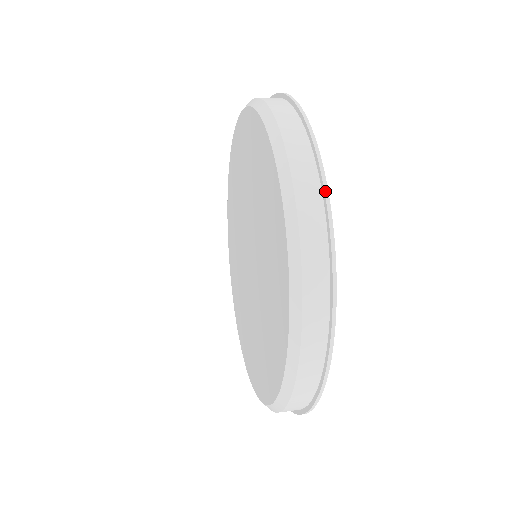
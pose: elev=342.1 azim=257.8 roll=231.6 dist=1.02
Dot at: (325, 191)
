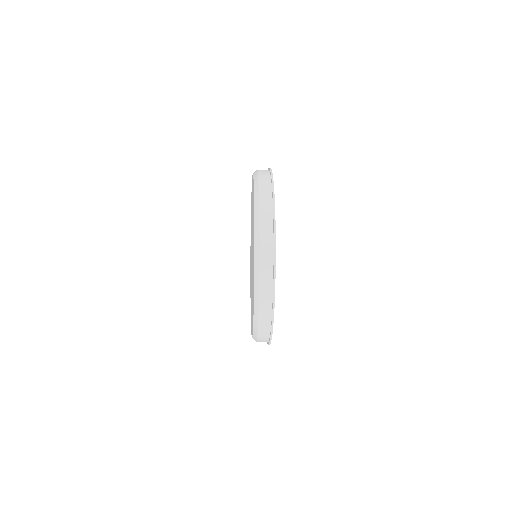
Dot at: (272, 185)
